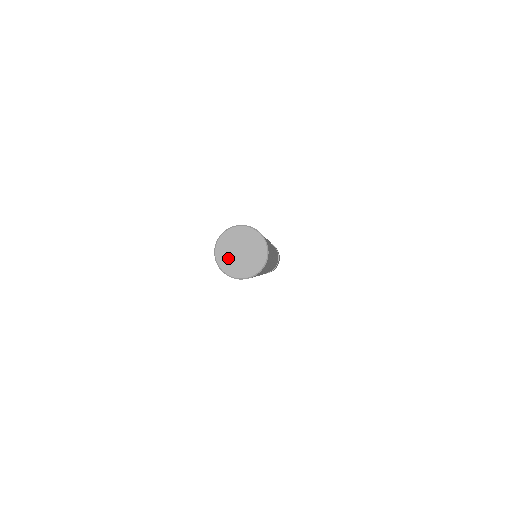
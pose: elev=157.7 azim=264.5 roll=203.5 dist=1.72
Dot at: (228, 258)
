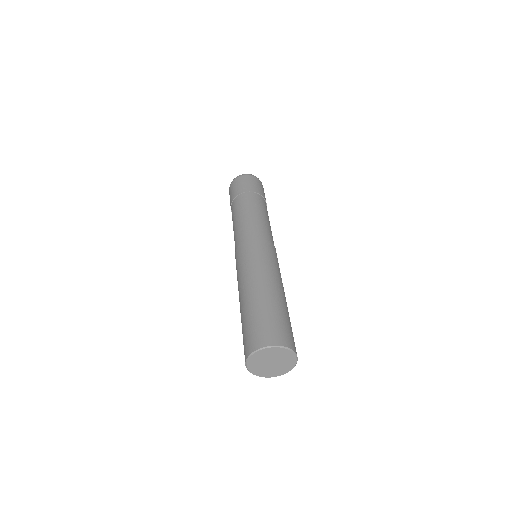
Dot at: (259, 368)
